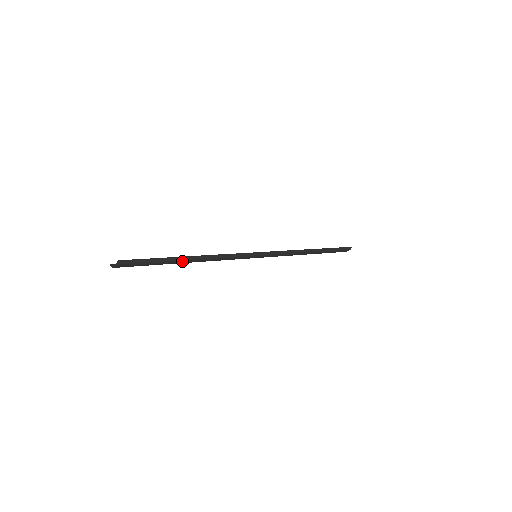
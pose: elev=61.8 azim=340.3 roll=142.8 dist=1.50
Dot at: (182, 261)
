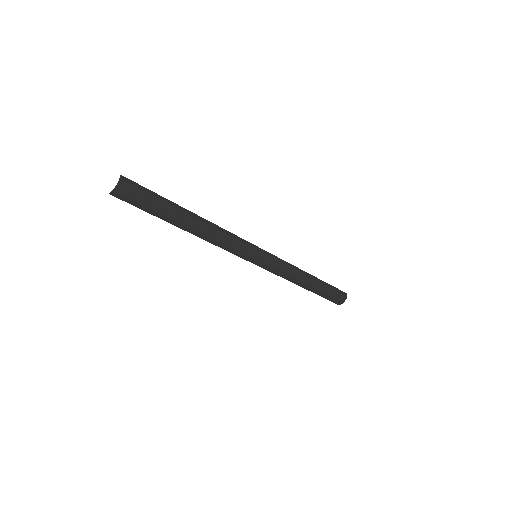
Dot at: (184, 215)
